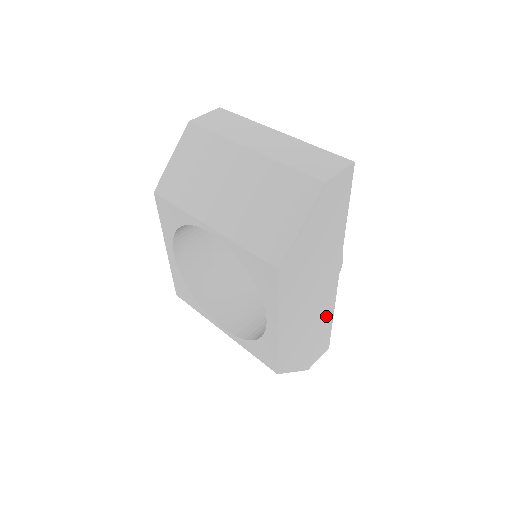
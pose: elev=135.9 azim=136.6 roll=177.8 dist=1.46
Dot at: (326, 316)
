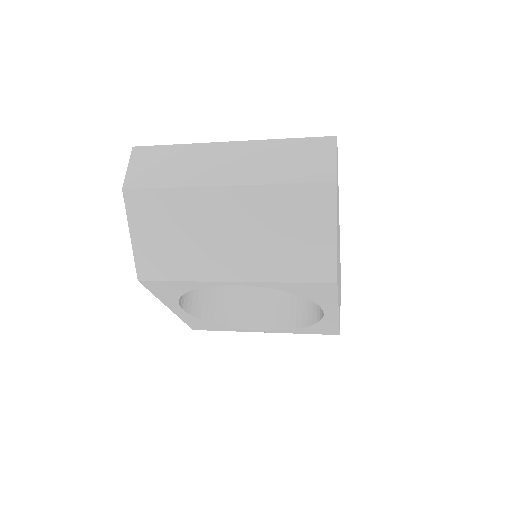
Dot at: occluded
